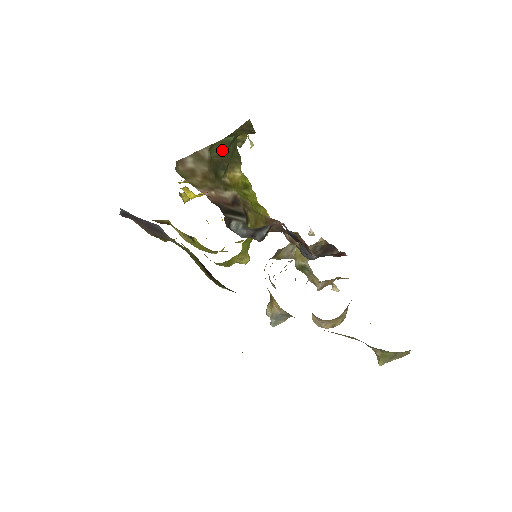
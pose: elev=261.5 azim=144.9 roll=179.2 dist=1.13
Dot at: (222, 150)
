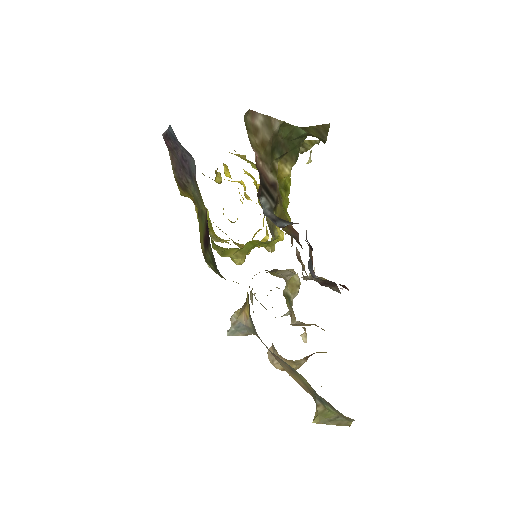
Dot at: (289, 136)
